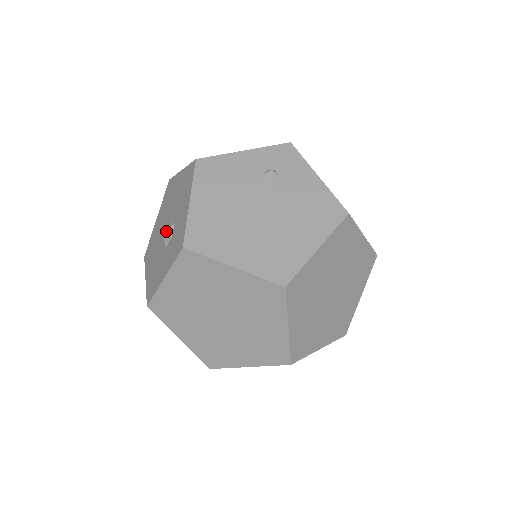
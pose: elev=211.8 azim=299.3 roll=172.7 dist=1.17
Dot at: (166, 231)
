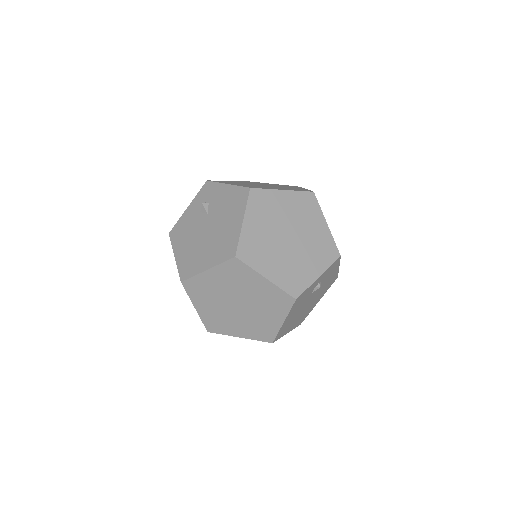
Dot at: occluded
